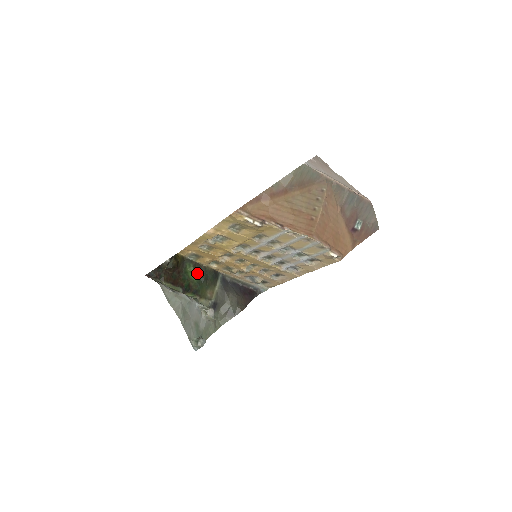
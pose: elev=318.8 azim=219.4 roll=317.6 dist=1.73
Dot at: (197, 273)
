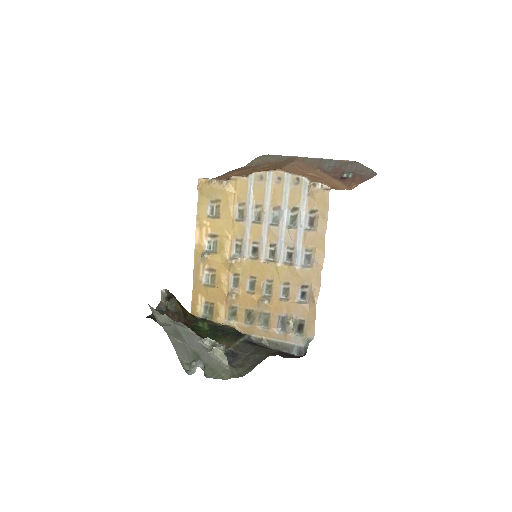
Dot at: (212, 329)
